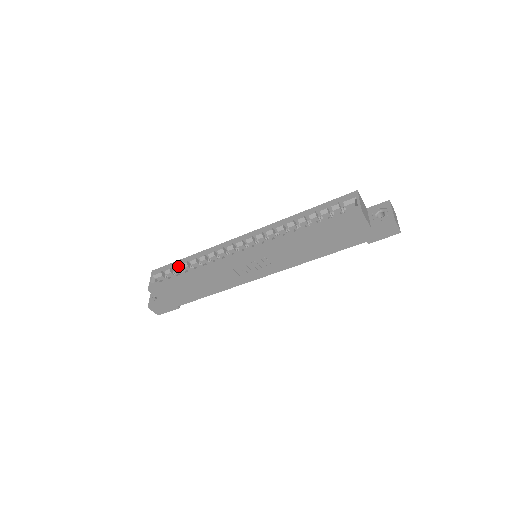
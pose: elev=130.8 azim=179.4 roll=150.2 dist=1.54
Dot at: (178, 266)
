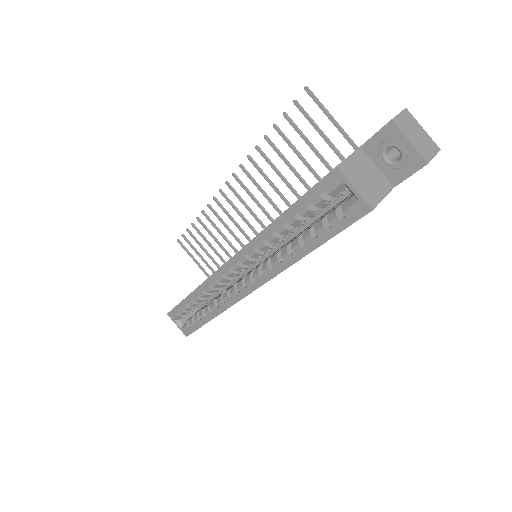
Dot at: (188, 308)
